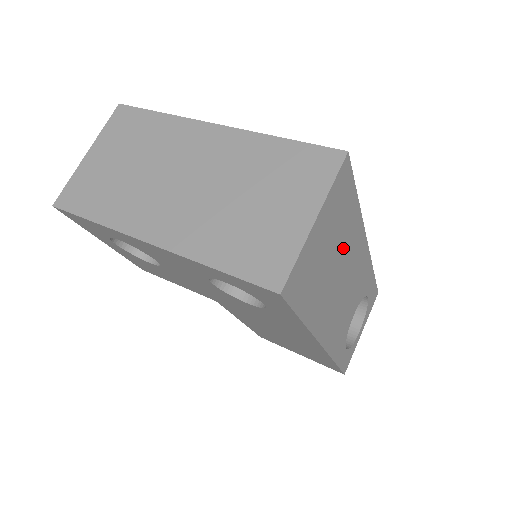
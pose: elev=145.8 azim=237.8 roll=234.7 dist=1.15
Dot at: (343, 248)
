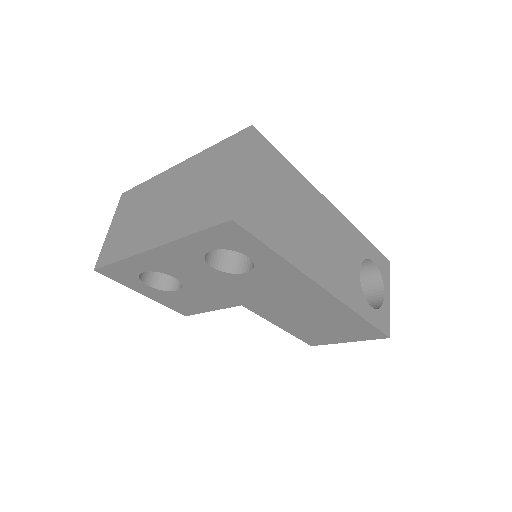
Dot at: (297, 201)
